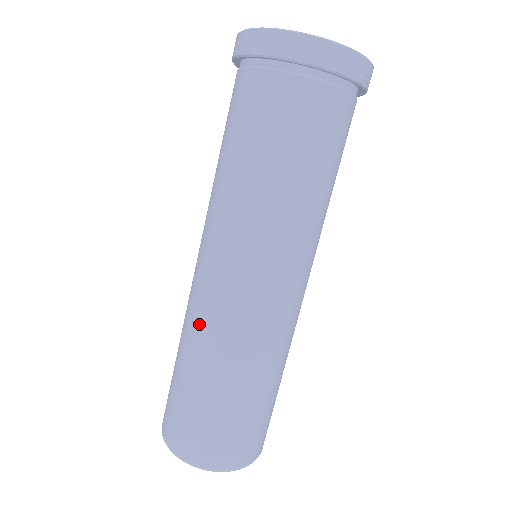
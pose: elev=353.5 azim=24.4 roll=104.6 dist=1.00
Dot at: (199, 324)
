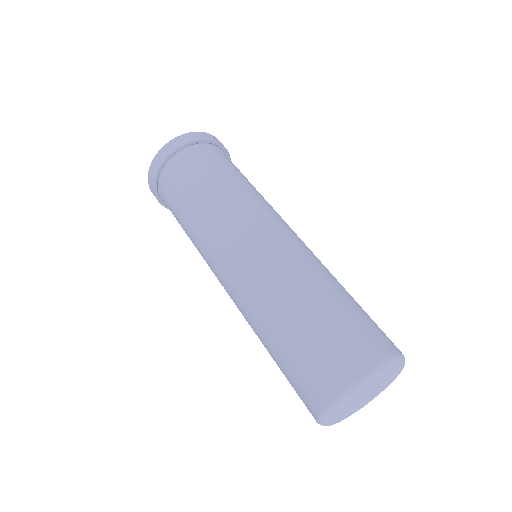
Dot at: (250, 301)
